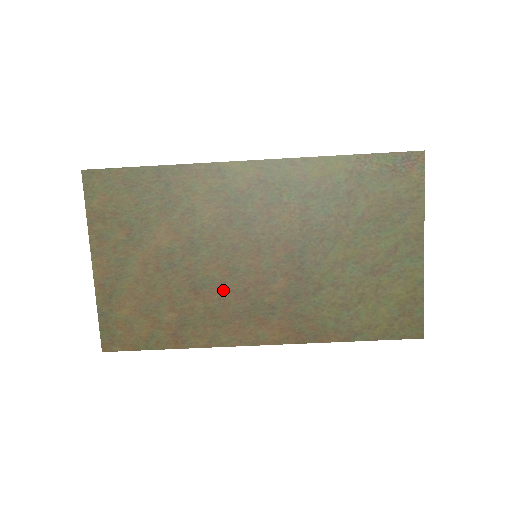
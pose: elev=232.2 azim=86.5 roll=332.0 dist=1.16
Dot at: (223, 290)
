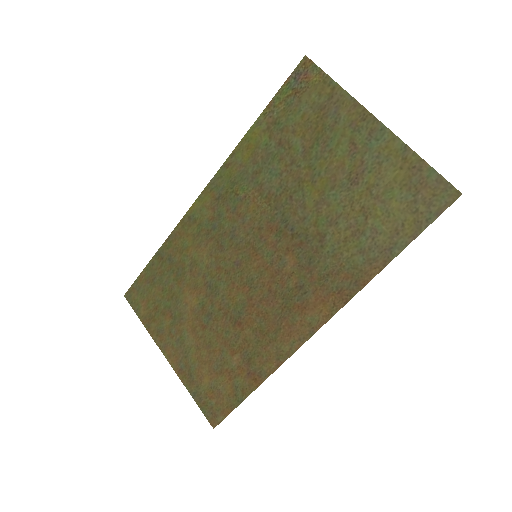
Dot at: (255, 305)
